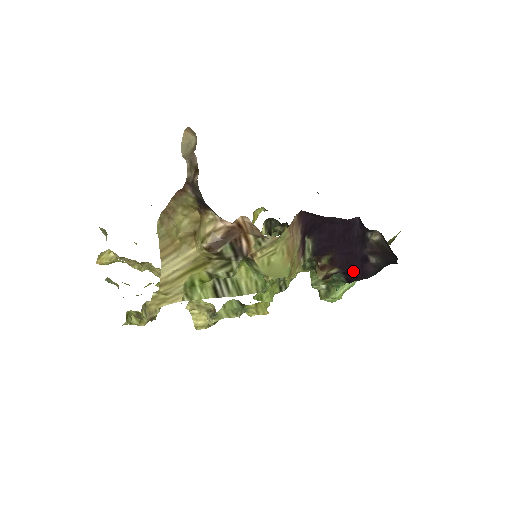
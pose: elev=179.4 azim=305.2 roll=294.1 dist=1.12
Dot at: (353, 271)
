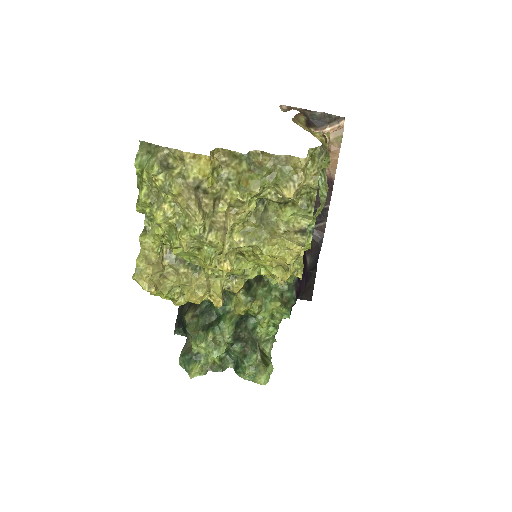
Dot at: (304, 271)
